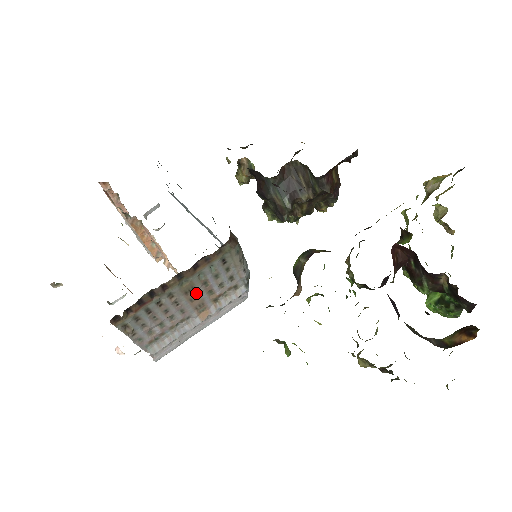
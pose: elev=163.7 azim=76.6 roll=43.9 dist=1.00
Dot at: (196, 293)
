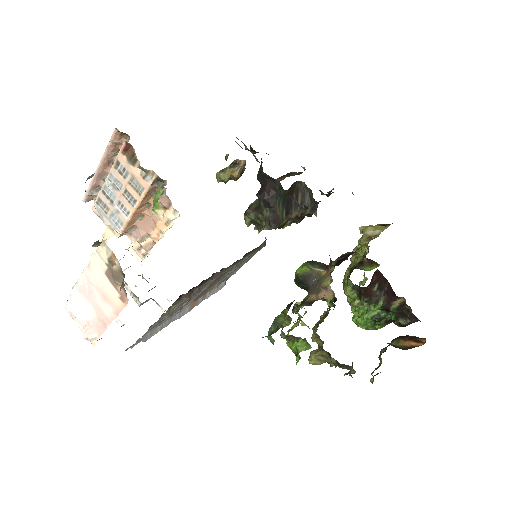
Dot at: (215, 282)
